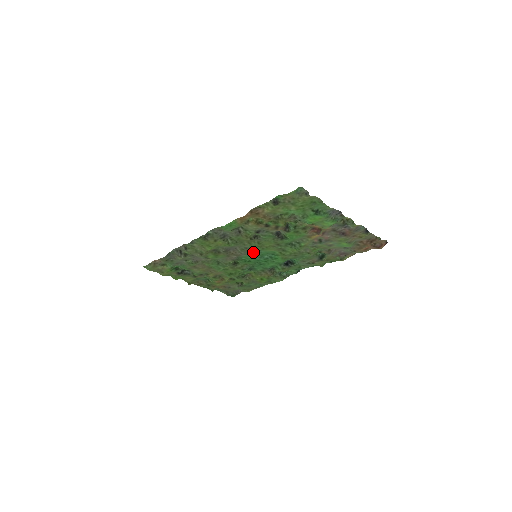
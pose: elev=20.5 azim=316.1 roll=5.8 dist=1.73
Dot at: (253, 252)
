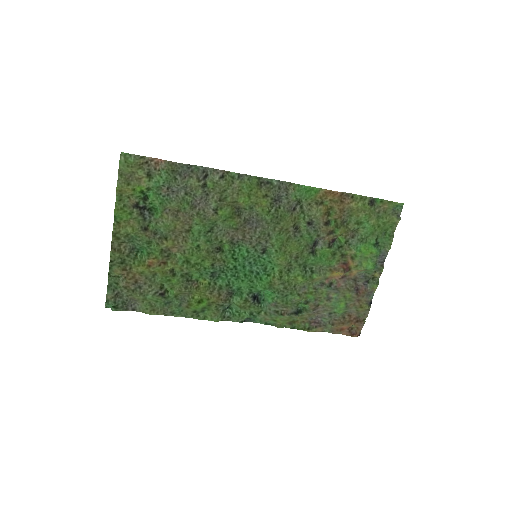
Dot at: (259, 249)
